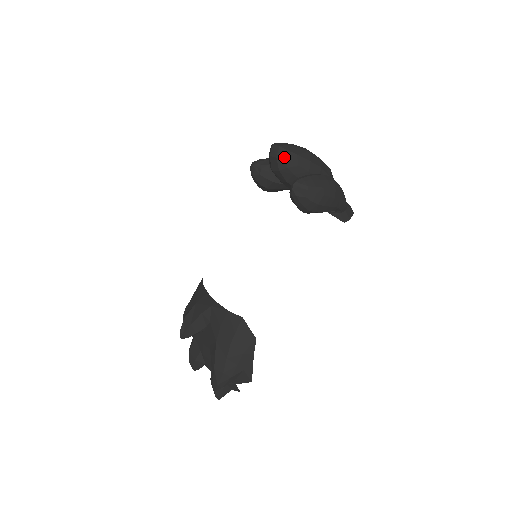
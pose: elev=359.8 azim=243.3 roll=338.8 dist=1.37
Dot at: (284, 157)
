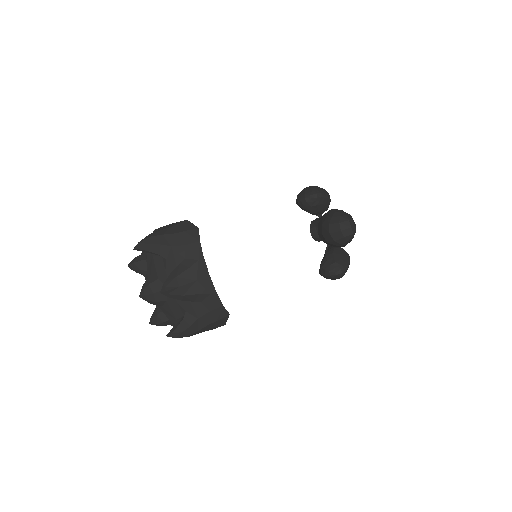
Dot at: (348, 240)
